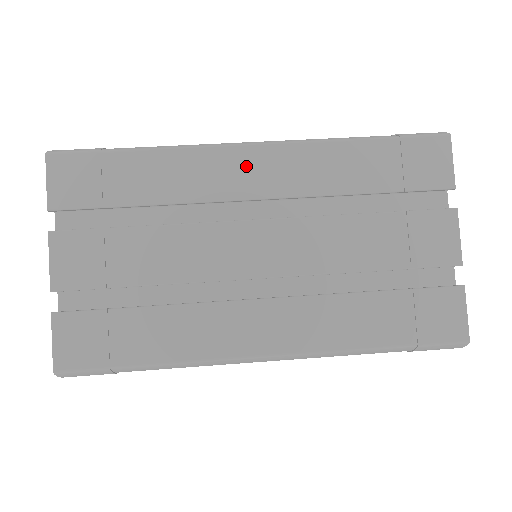
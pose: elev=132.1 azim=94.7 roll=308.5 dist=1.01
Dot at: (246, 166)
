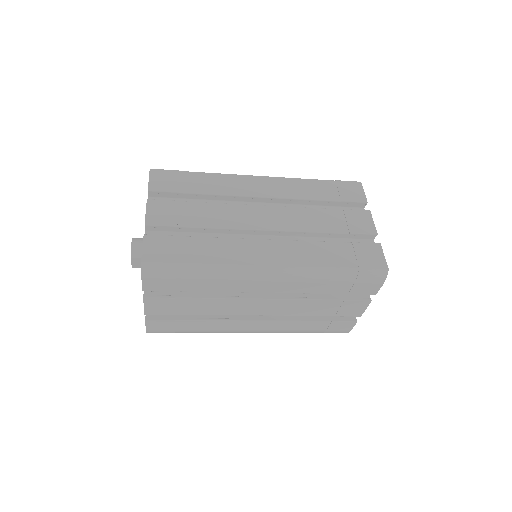
Dot at: (256, 184)
